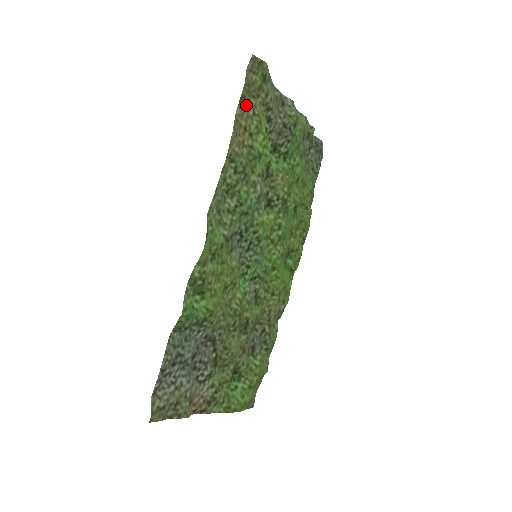
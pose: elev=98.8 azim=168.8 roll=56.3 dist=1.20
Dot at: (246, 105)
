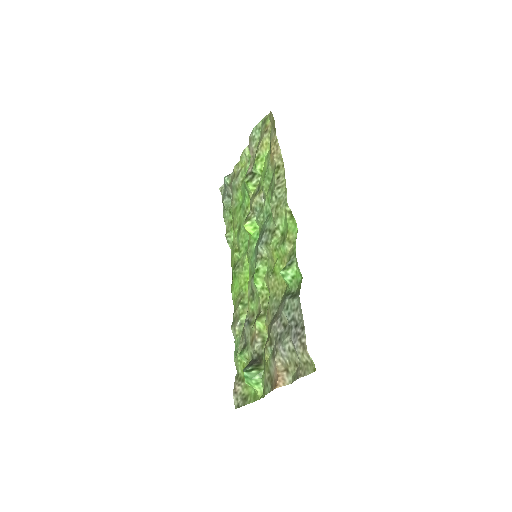
Dot at: (272, 135)
